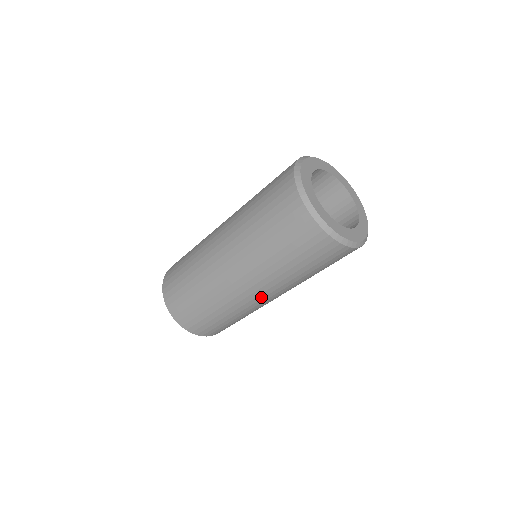
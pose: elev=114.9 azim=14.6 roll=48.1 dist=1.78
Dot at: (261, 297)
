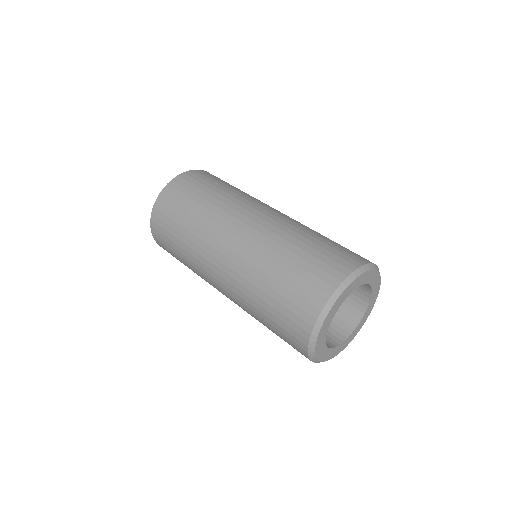
Dot at: (219, 283)
